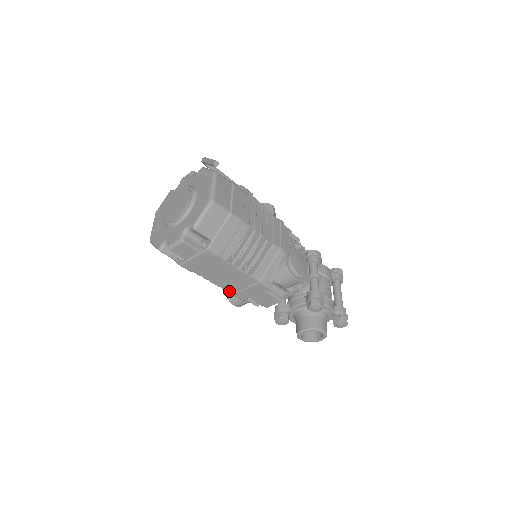
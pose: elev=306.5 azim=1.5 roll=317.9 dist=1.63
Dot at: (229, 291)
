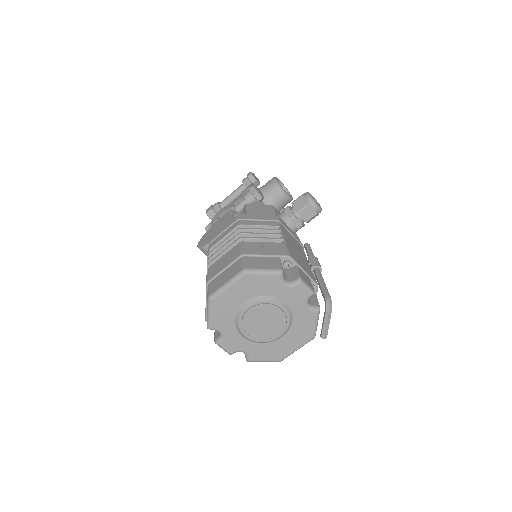
Dot at: occluded
